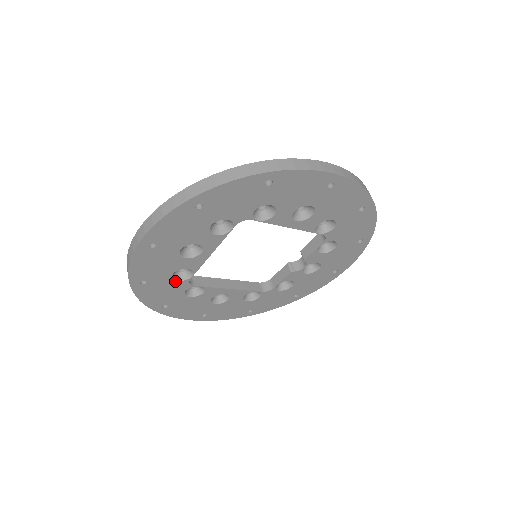
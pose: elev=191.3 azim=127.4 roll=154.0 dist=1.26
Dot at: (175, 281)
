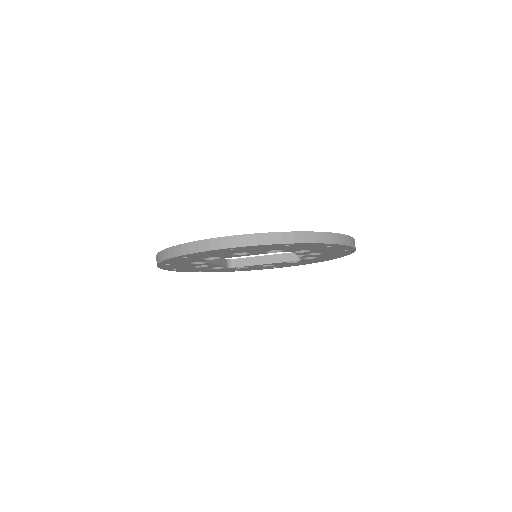
Dot at: occluded
